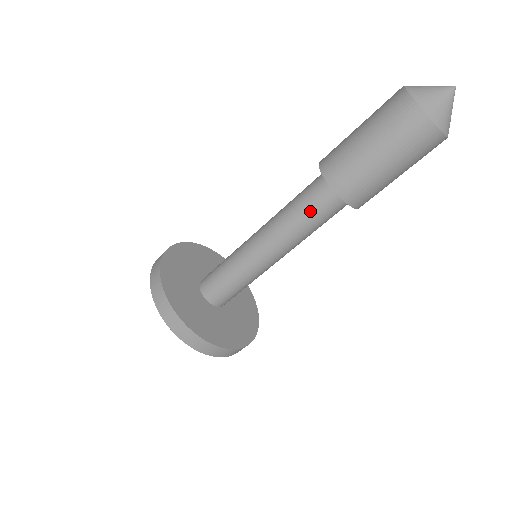
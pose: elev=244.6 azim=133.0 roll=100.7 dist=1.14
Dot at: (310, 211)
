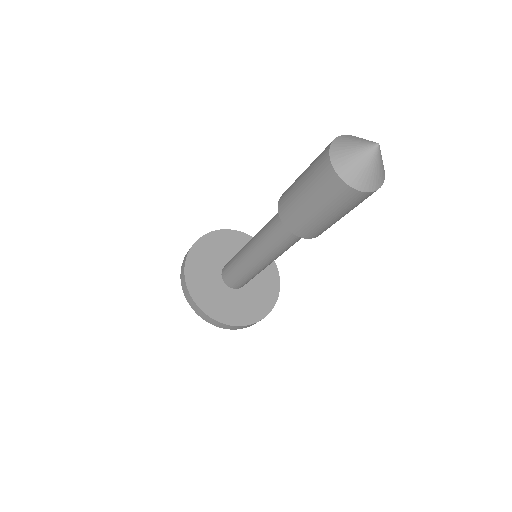
Dot at: (272, 225)
